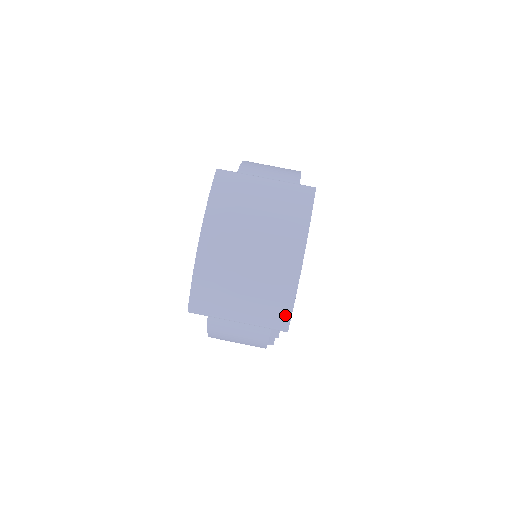
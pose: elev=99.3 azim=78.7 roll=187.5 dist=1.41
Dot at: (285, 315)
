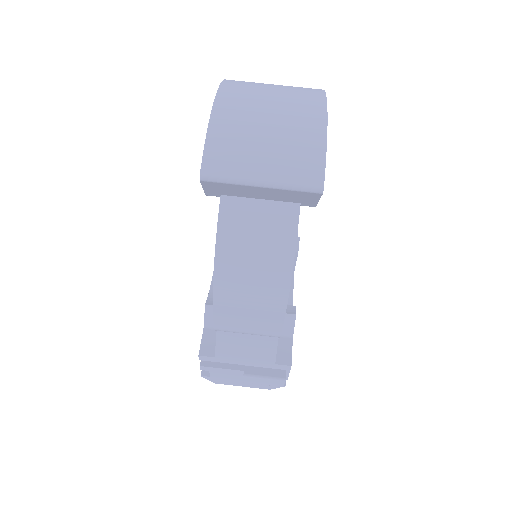
Dot at: (318, 168)
